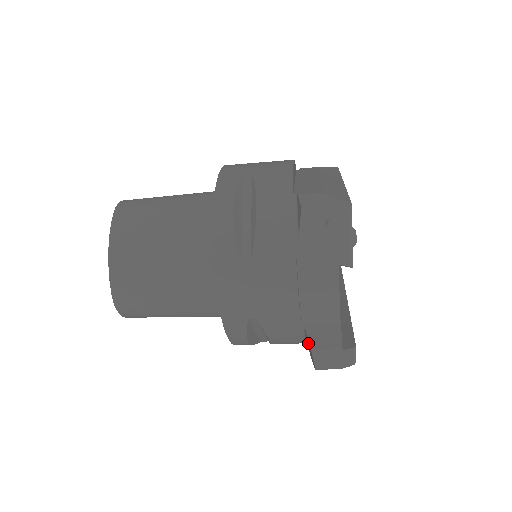
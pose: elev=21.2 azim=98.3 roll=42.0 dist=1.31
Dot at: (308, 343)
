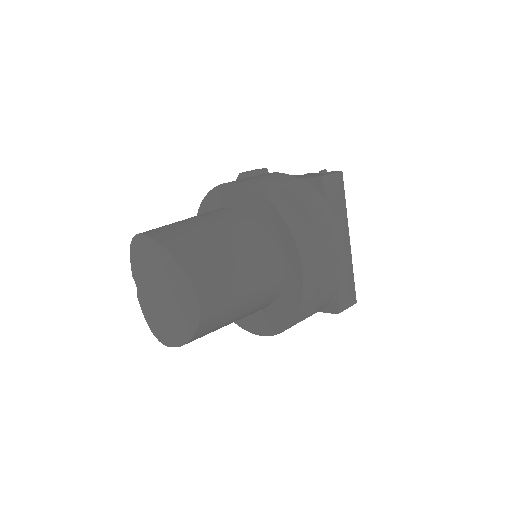
Dot at: occluded
